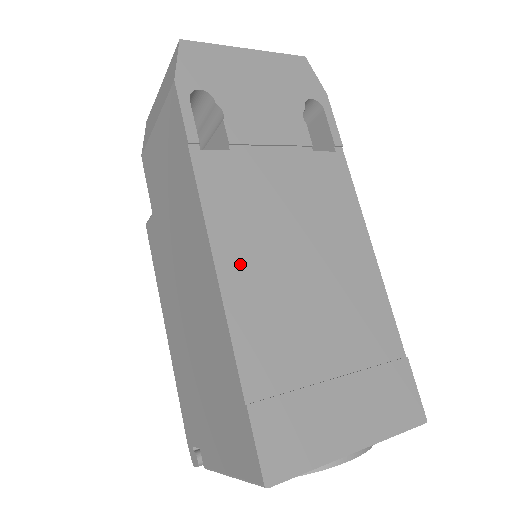
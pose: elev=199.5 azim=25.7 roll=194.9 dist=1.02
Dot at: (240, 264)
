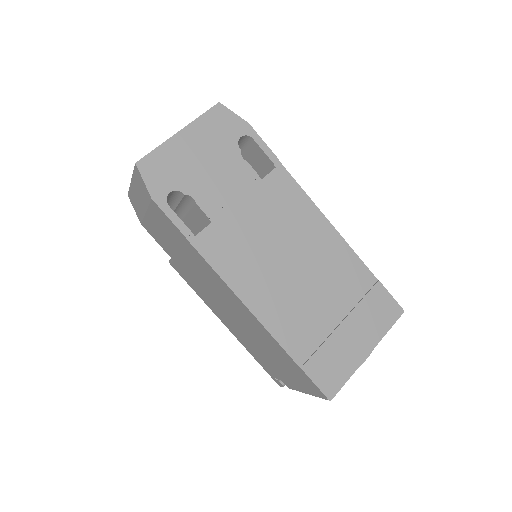
Dot at: (257, 293)
